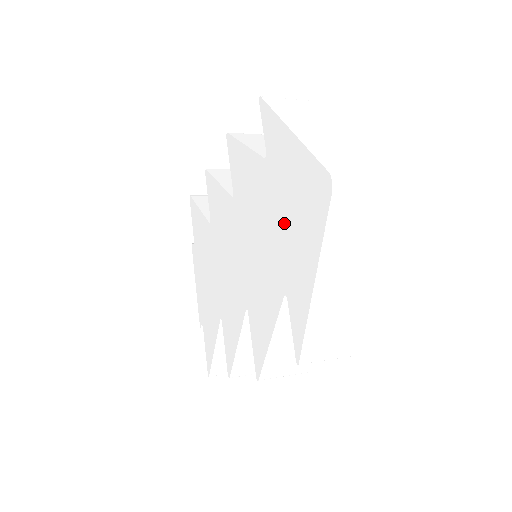
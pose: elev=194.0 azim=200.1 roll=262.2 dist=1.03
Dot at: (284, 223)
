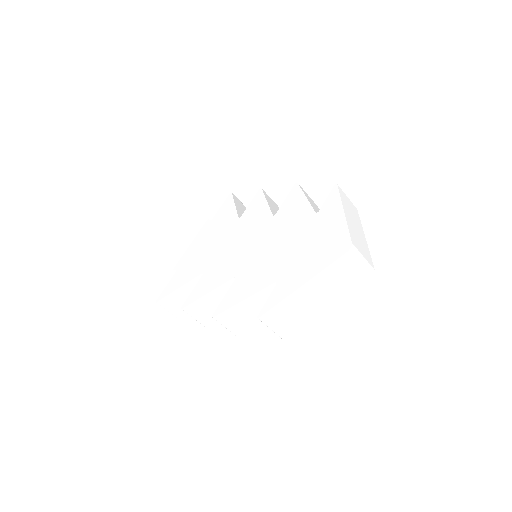
Dot at: (304, 249)
